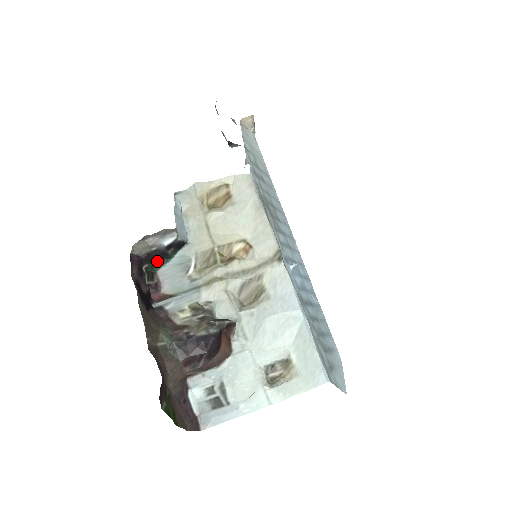
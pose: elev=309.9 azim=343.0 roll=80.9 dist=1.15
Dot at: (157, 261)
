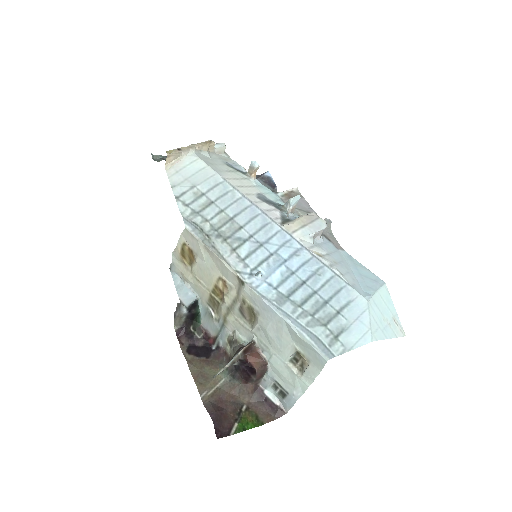
Dot at: (195, 319)
